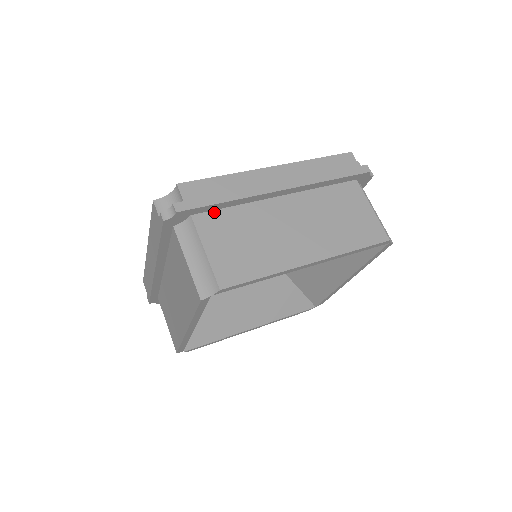
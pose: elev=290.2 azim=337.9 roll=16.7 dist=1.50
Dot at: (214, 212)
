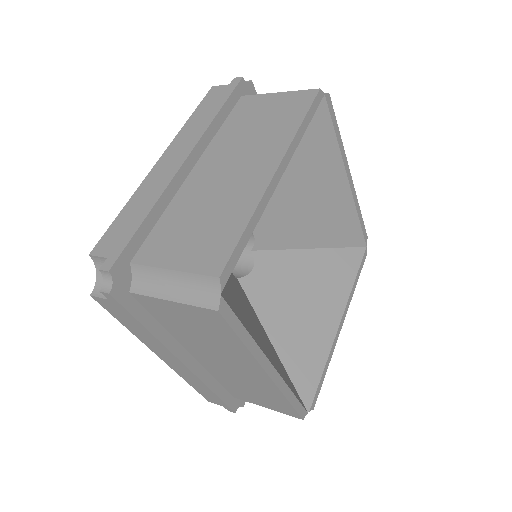
Dot at: (148, 238)
